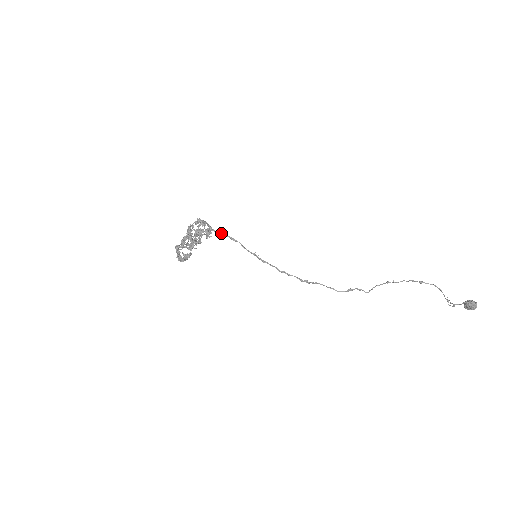
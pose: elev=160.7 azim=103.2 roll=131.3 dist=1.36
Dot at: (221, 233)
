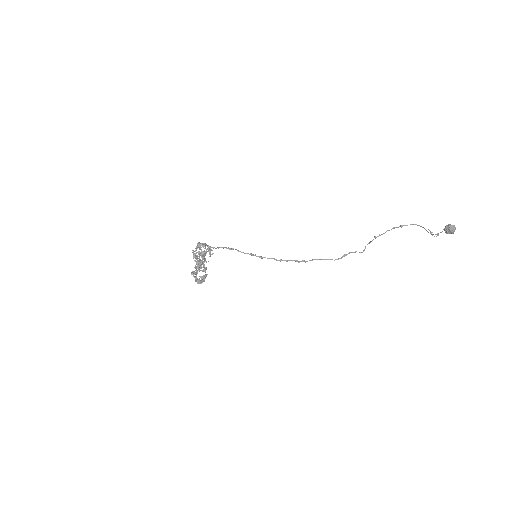
Dot at: (218, 247)
